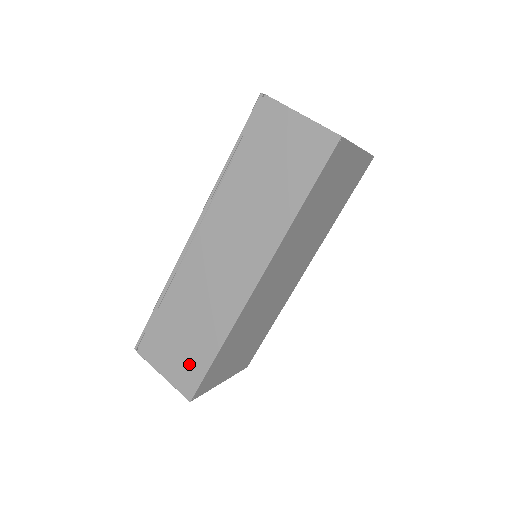
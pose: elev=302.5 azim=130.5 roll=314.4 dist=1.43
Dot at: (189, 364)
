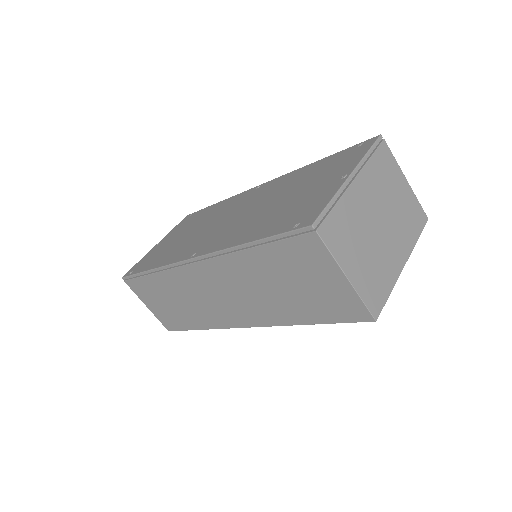
Dot at: (171, 318)
